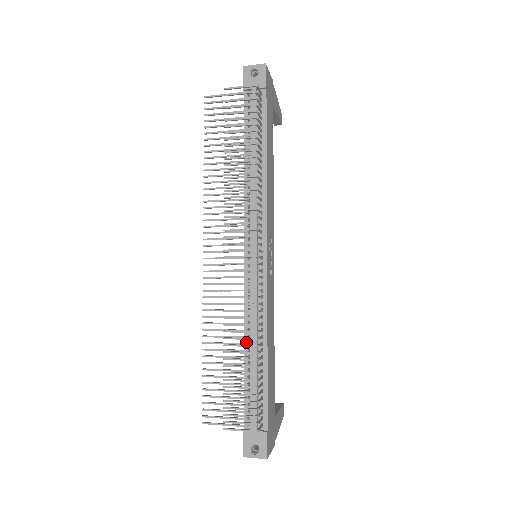
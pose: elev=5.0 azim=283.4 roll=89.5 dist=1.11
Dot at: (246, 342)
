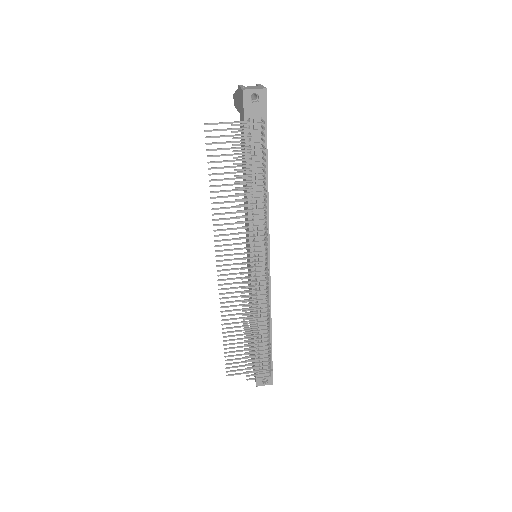
Dot at: (255, 321)
